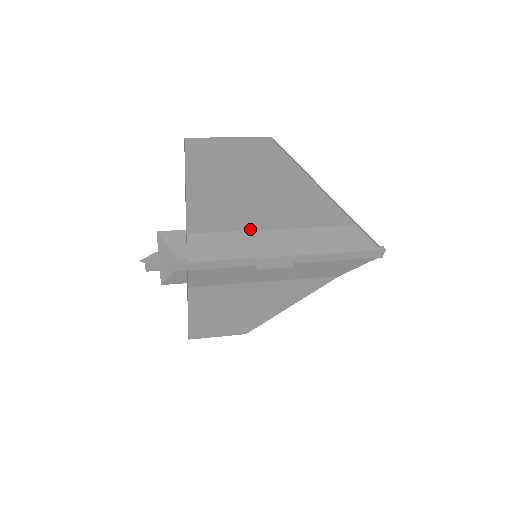
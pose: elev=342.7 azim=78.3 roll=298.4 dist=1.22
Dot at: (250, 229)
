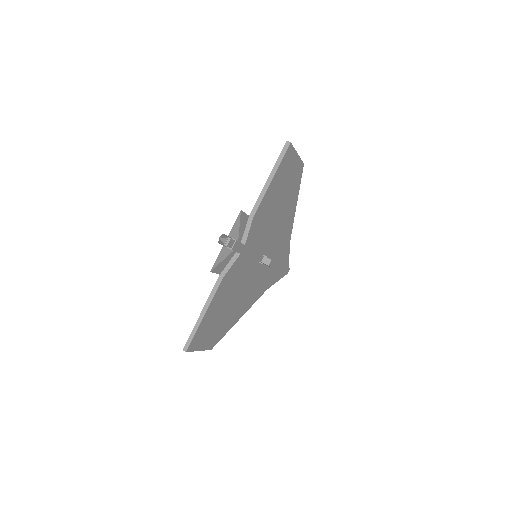
Dot at: (269, 228)
